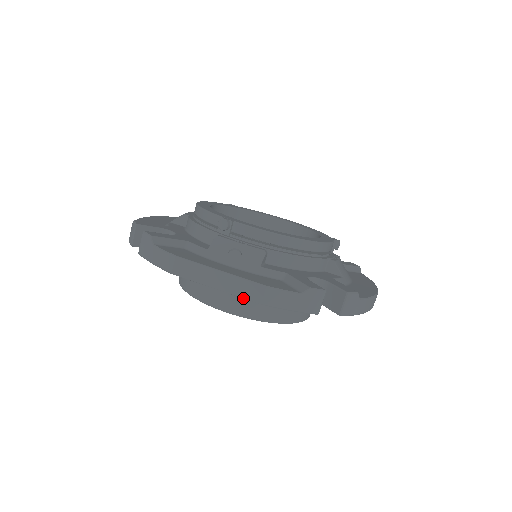
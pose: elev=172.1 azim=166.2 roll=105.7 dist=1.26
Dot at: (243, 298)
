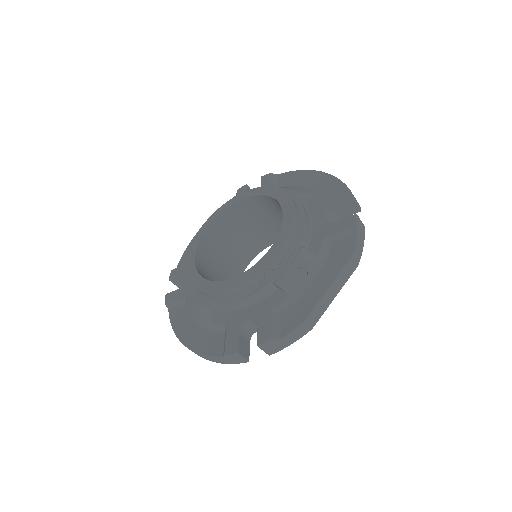
Dot at: occluded
